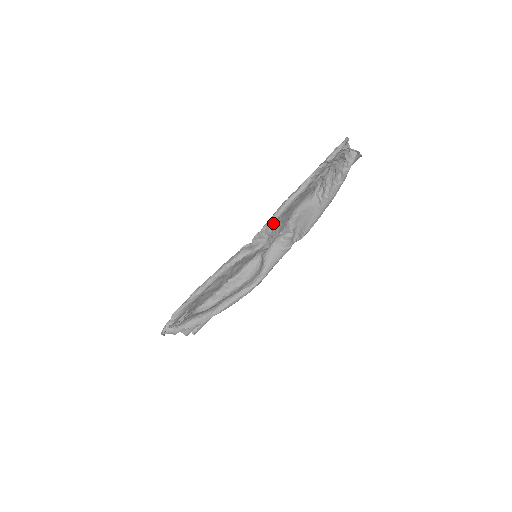
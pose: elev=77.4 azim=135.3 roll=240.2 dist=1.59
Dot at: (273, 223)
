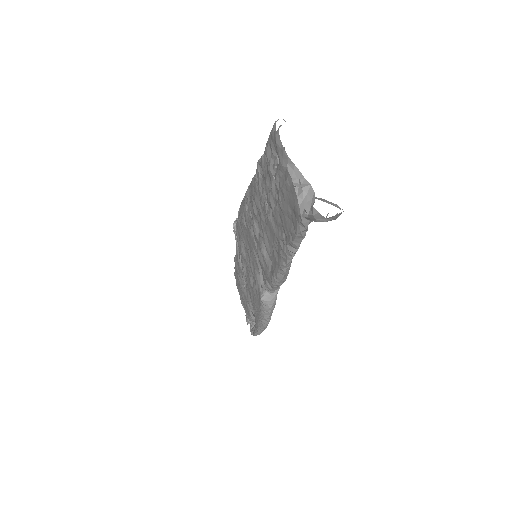
Dot at: occluded
